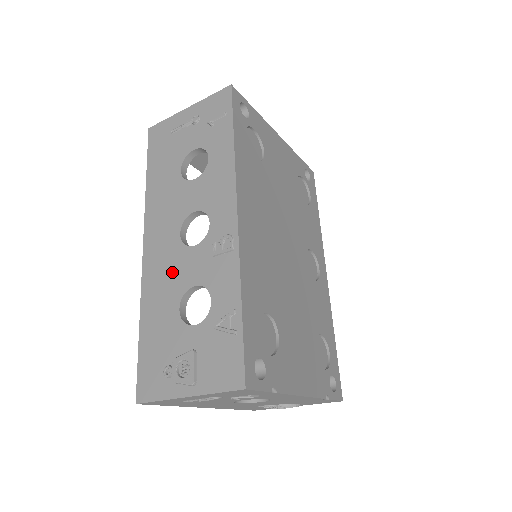
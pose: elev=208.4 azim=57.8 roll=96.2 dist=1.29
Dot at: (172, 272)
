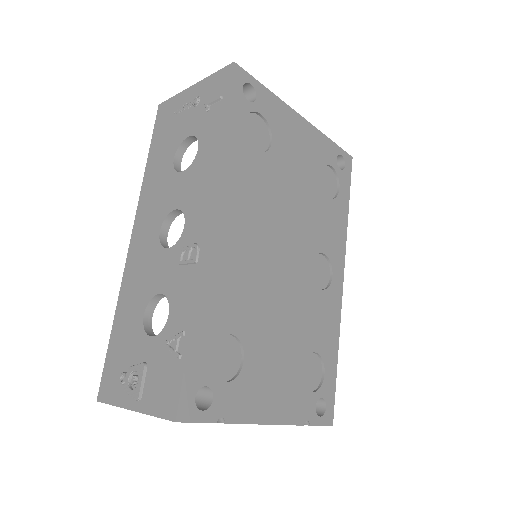
Dot at: (146, 272)
